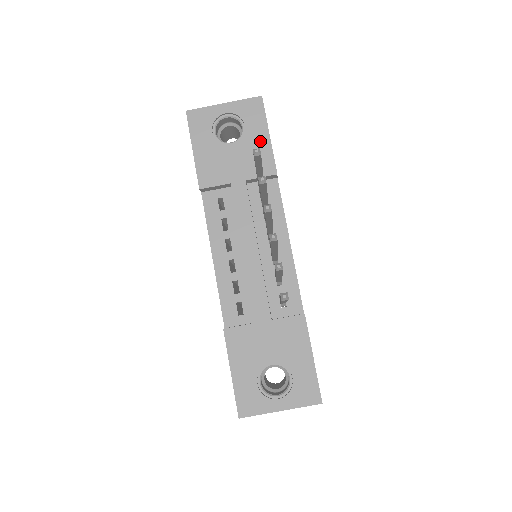
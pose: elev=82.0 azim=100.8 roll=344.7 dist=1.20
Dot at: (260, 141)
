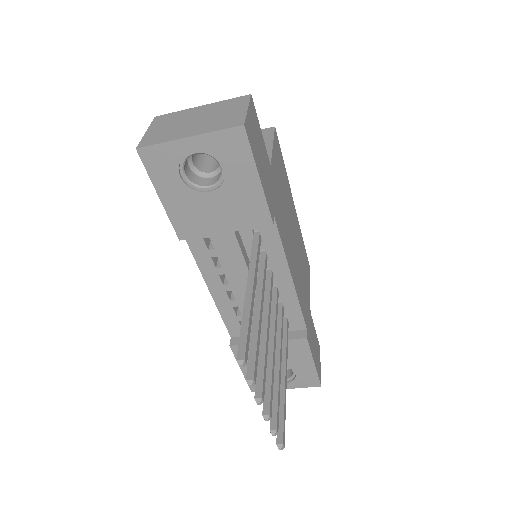
Dot at: (248, 187)
